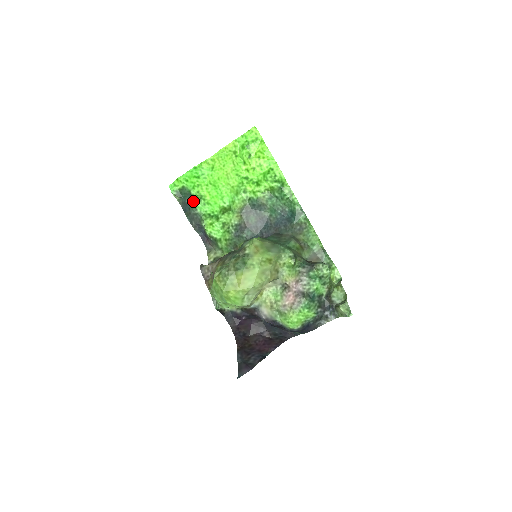
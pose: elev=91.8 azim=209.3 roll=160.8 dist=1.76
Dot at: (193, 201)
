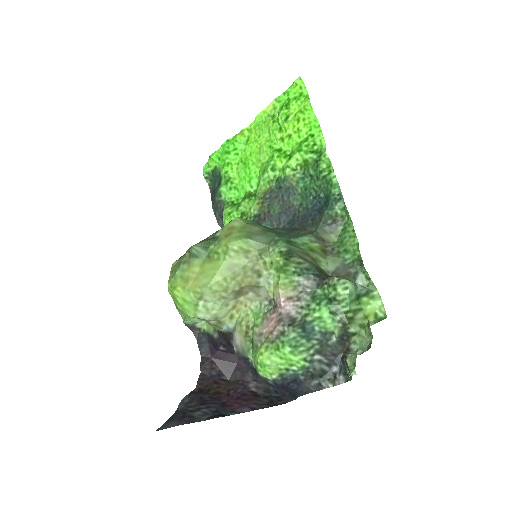
Dot at: (220, 184)
